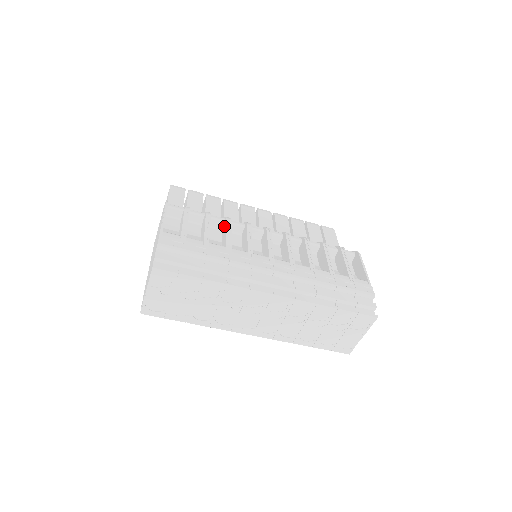
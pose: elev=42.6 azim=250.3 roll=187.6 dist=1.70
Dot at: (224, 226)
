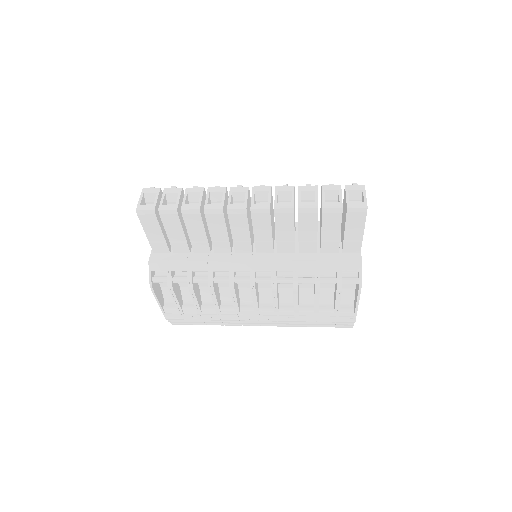
Dot at: occluded
